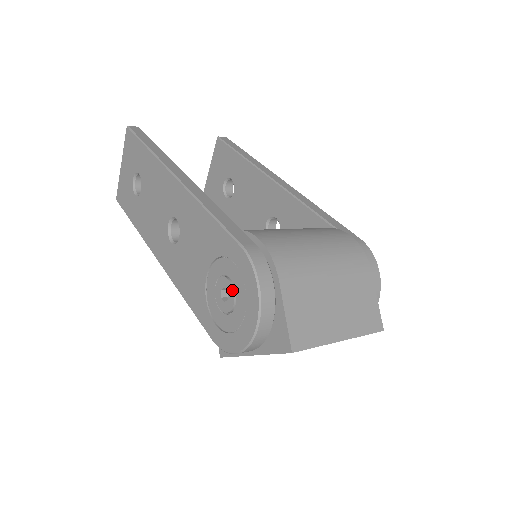
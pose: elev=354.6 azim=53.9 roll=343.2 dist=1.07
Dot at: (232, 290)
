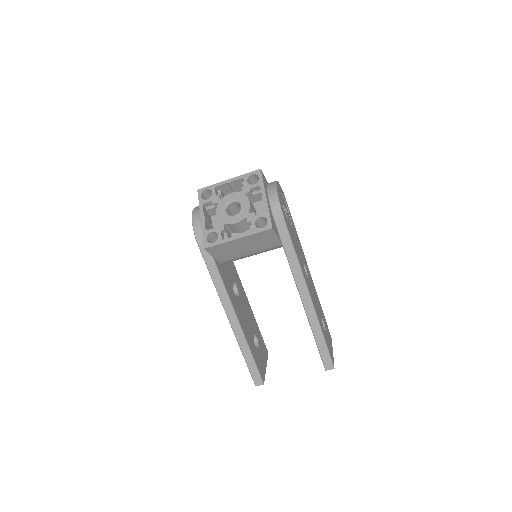
Dot at: occluded
